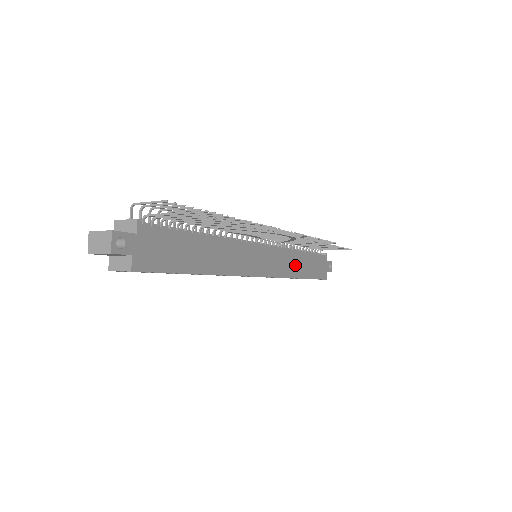
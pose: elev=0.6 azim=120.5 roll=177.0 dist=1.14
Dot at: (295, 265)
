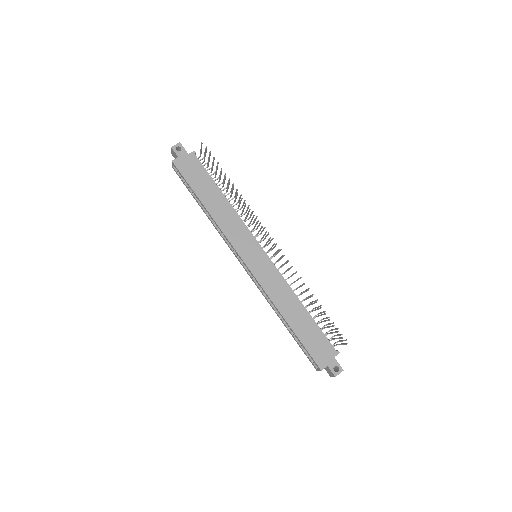
Dot at: (286, 302)
